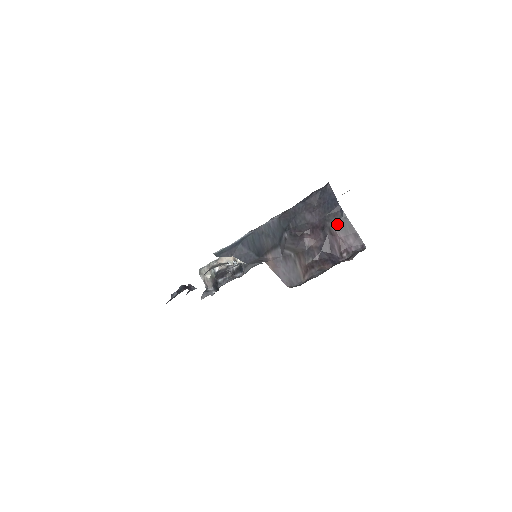
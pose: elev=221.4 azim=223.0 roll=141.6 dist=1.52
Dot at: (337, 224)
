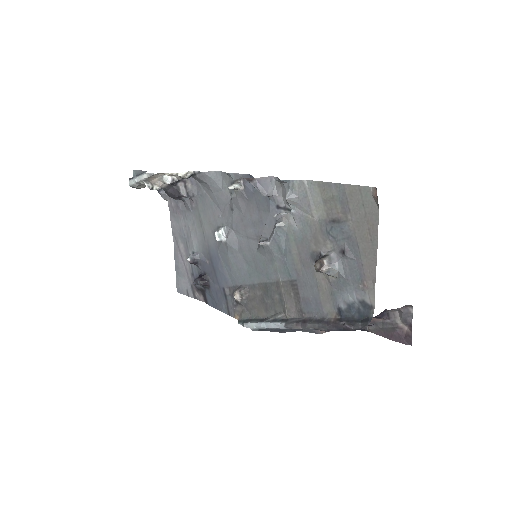
Dot at: occluded
